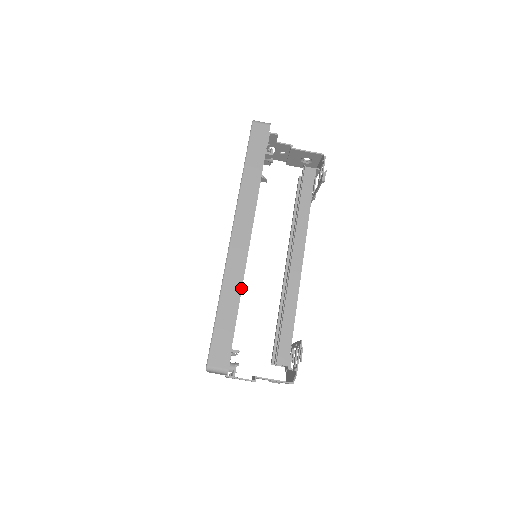
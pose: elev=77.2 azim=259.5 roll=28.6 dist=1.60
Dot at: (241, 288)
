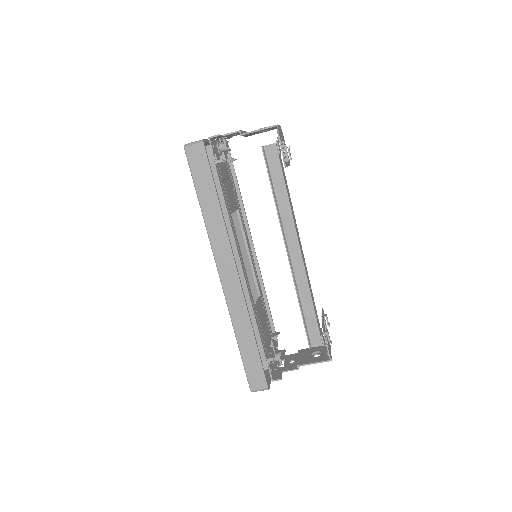
Dot at: (249, 321)
